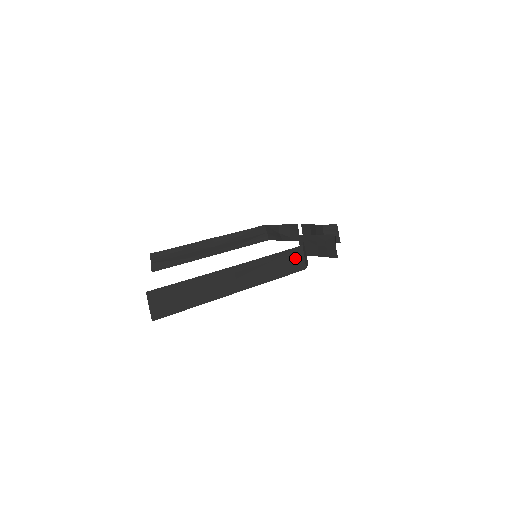
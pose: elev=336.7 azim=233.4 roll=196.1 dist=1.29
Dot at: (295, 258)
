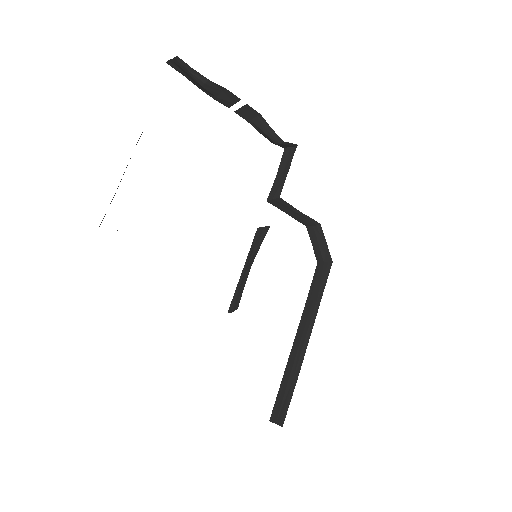
Dot at: occluded
